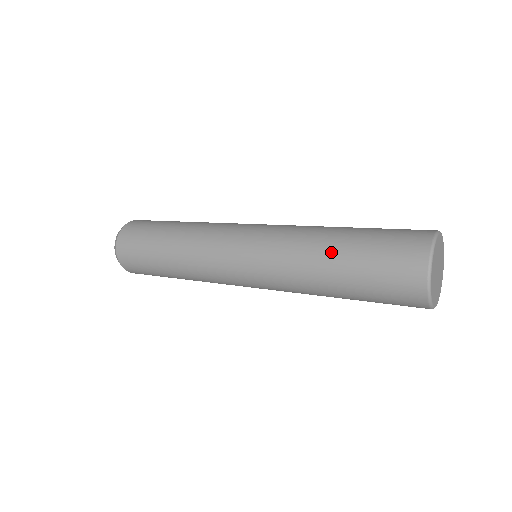
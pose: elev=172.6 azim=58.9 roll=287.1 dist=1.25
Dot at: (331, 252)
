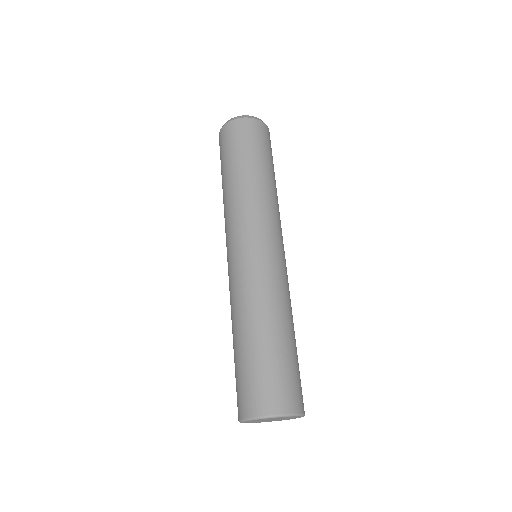
Dot at: (235, 337)
